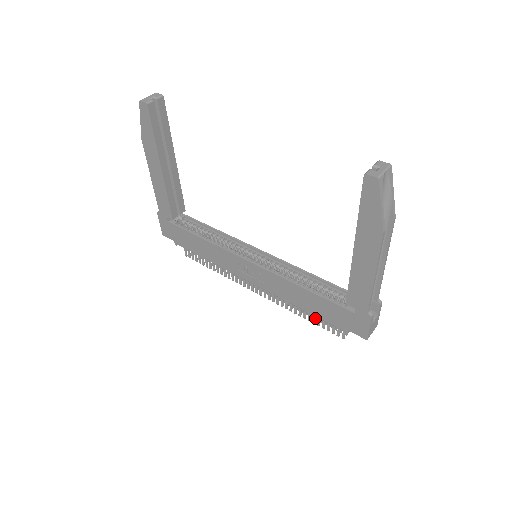
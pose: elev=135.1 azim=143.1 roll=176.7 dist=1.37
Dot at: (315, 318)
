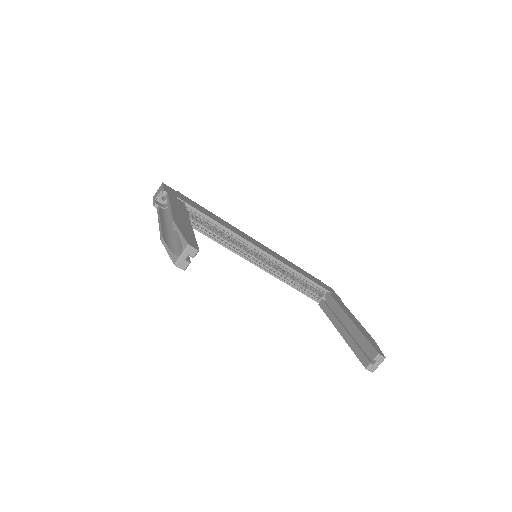
Dot at: occluded
